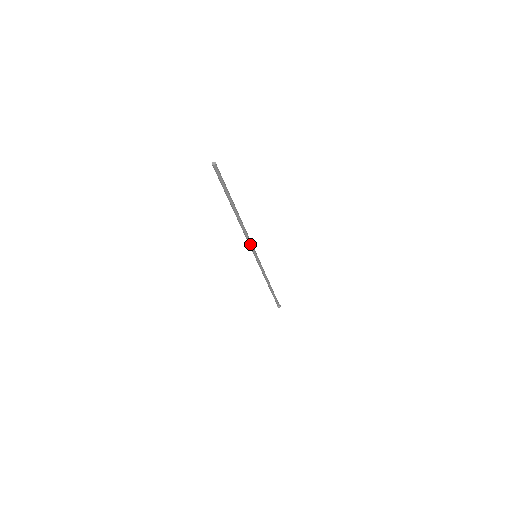
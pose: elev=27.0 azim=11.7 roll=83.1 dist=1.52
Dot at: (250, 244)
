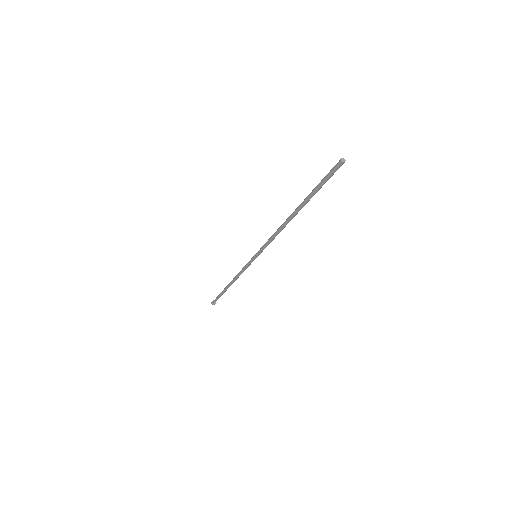
Dot at: (267, 244)
